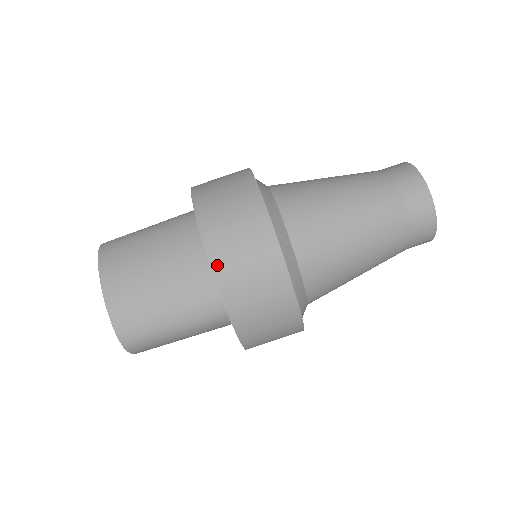
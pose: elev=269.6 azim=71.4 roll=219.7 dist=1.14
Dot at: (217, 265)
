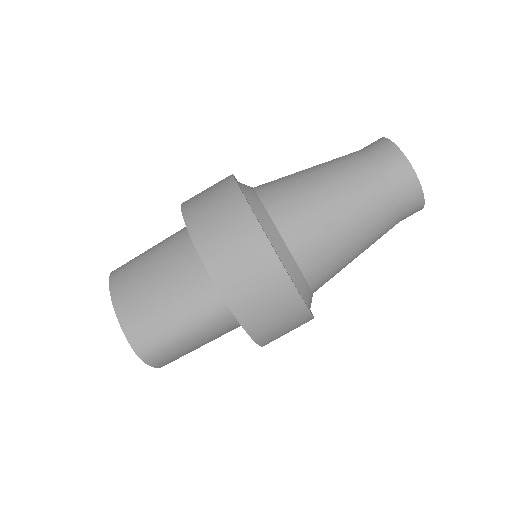
Dot at: (207, 257)
